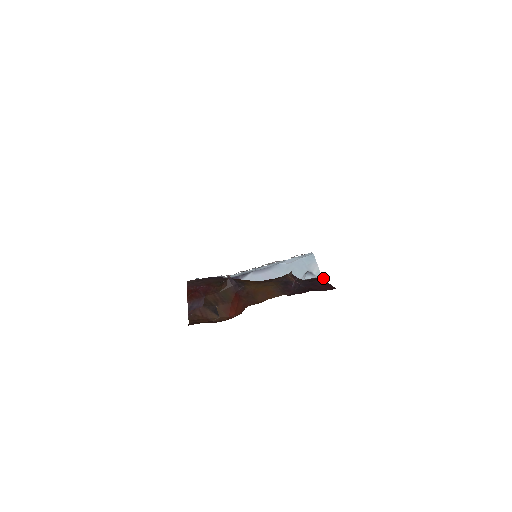
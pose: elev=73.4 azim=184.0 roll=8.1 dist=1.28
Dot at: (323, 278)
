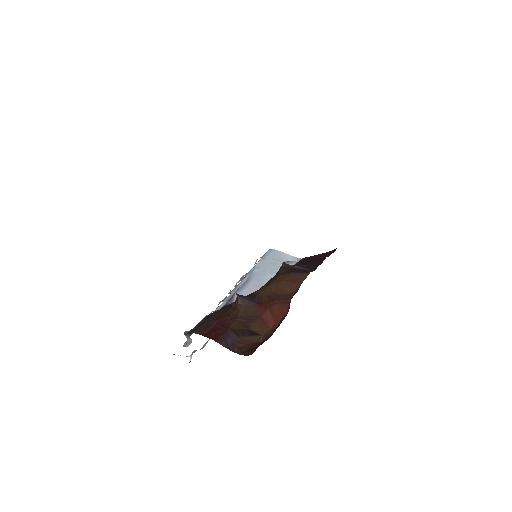
Dot at: (305, 257)
